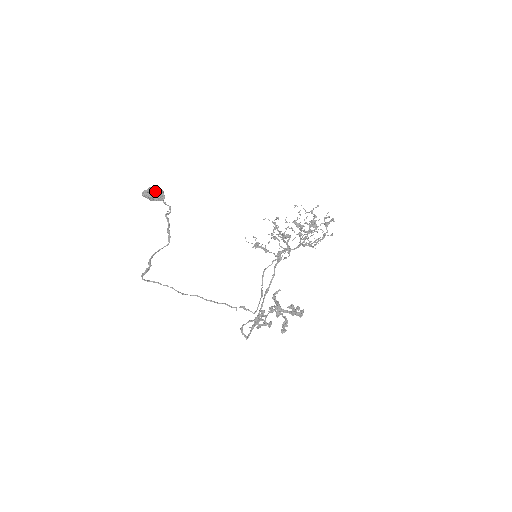
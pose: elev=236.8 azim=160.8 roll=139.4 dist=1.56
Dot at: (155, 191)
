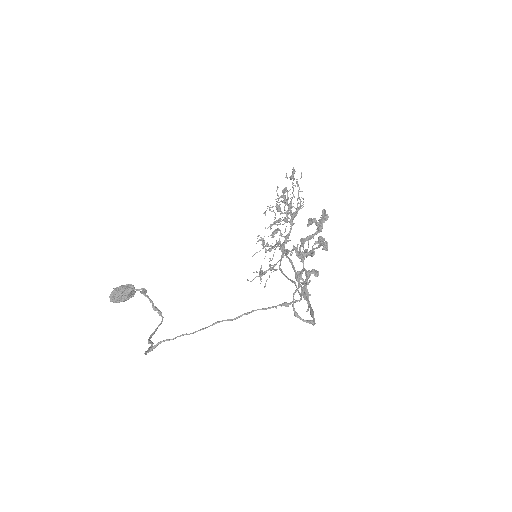
Dot at: (120, 287)
